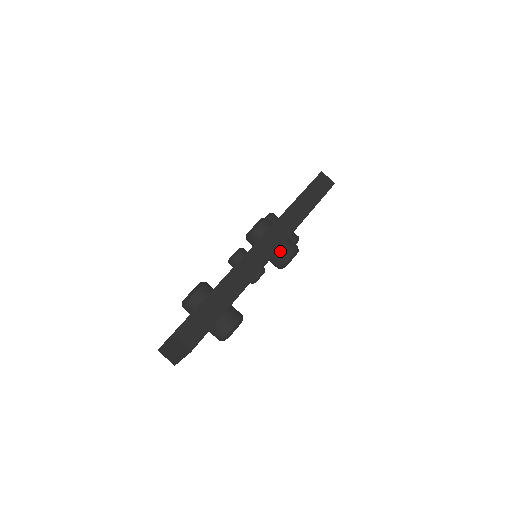
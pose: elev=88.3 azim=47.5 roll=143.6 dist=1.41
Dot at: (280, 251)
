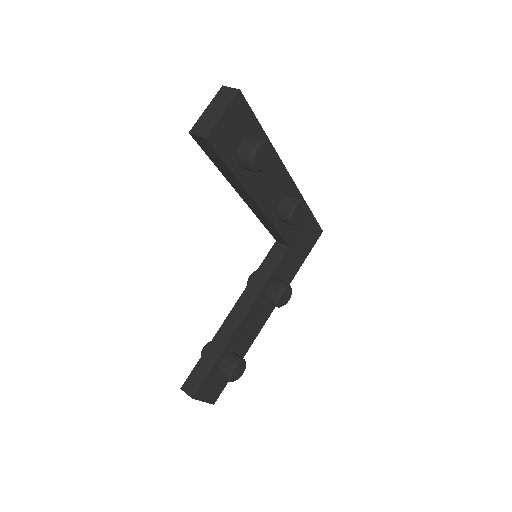
Dot at: (291, 195)
